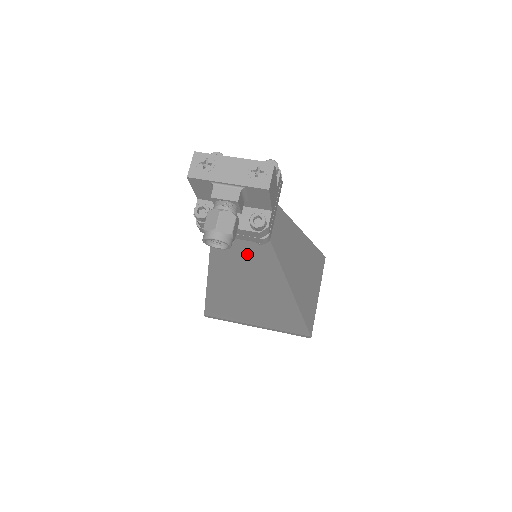
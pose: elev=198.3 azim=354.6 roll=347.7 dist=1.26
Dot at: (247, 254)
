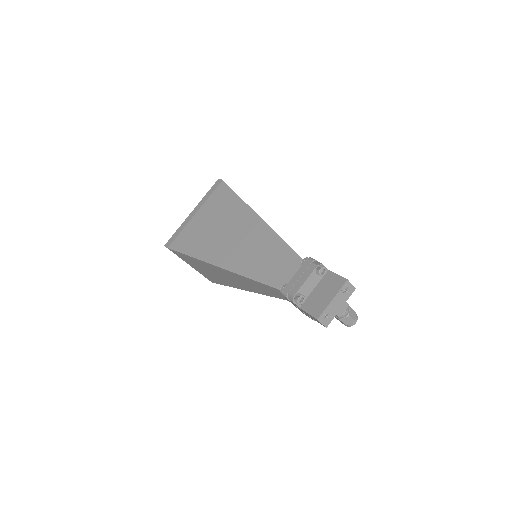
Dot at: occluded
